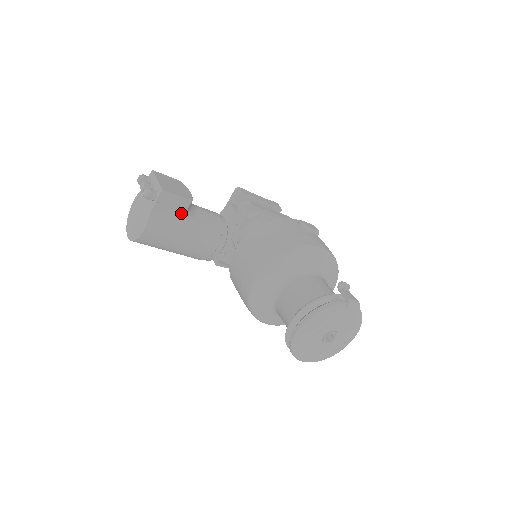
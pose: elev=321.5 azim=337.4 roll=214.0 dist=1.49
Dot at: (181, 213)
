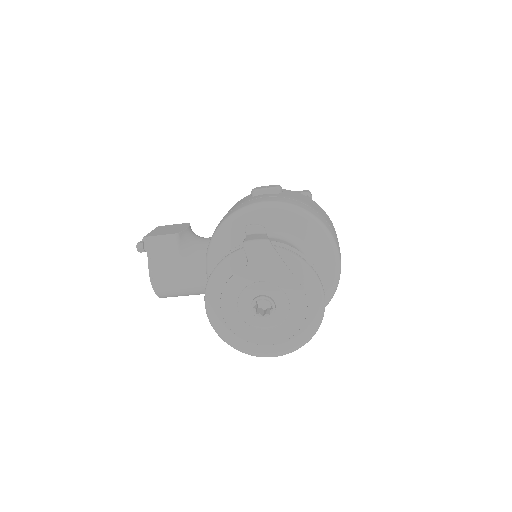
Dot at: (176, 250)
